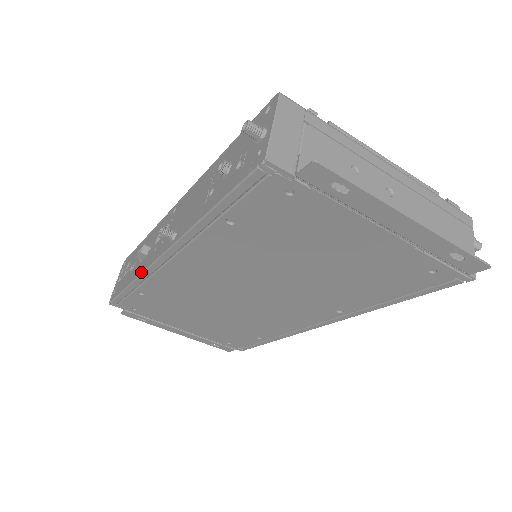
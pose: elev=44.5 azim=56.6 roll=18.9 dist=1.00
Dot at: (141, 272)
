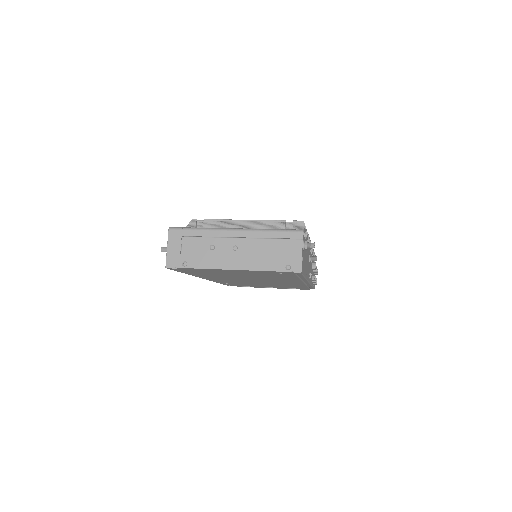
Dot at: occluded
